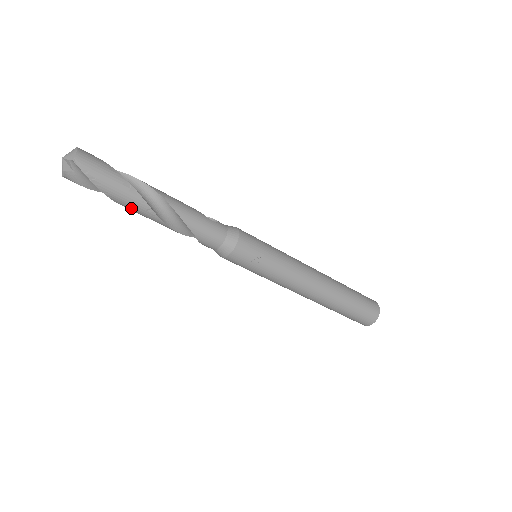
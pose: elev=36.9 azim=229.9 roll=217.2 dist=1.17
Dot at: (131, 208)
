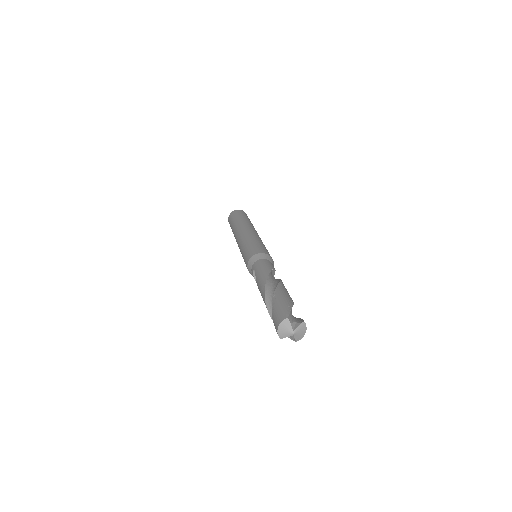
Dot at: occluded
